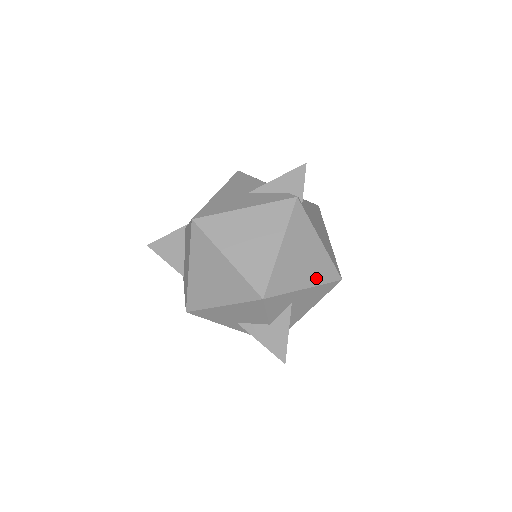
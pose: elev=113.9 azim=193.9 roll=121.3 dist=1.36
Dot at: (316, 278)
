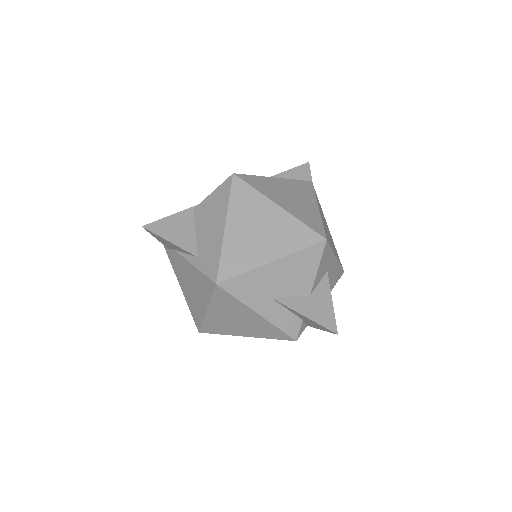
Dot at: (336, 255)
